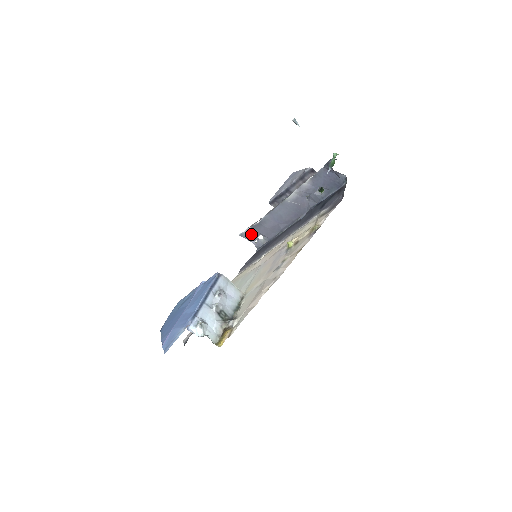
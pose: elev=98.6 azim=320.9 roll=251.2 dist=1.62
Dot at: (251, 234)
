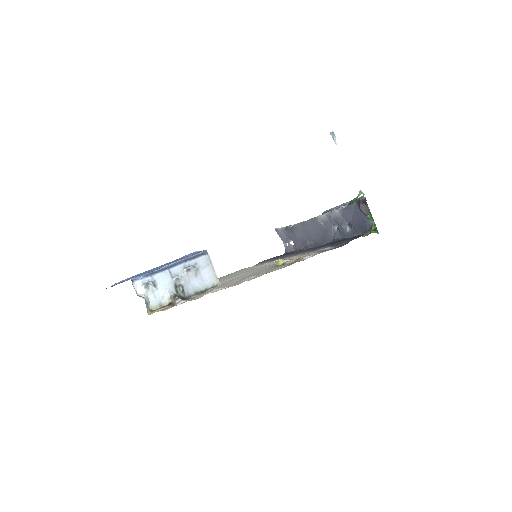
Dot at: (284, 234)
